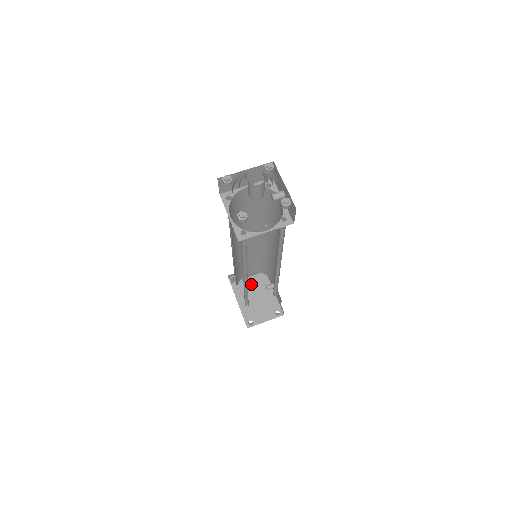
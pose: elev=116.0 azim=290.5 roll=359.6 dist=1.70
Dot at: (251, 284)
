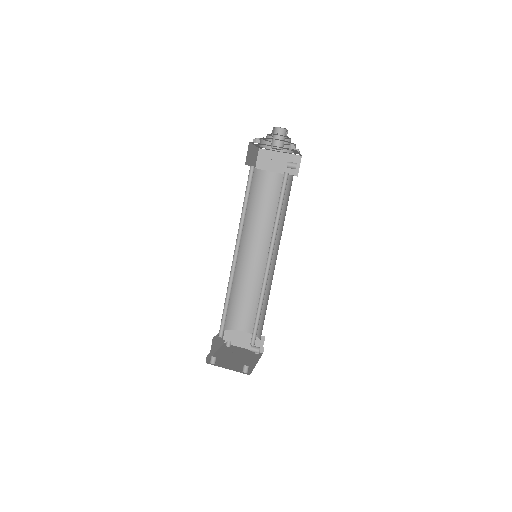
Dot at: (240, 353)
